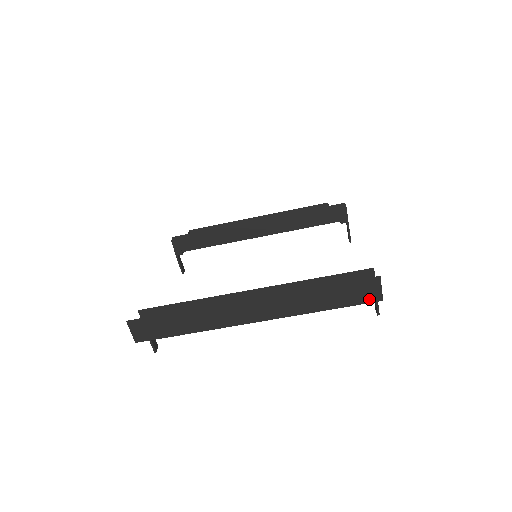
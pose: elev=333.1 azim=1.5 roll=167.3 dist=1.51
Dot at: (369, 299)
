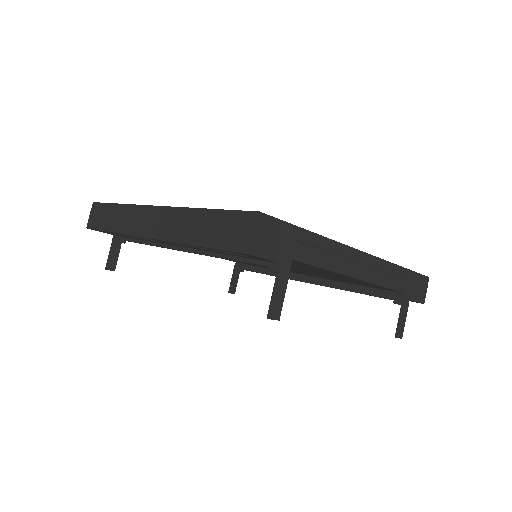
Dot at: (238, 246)
